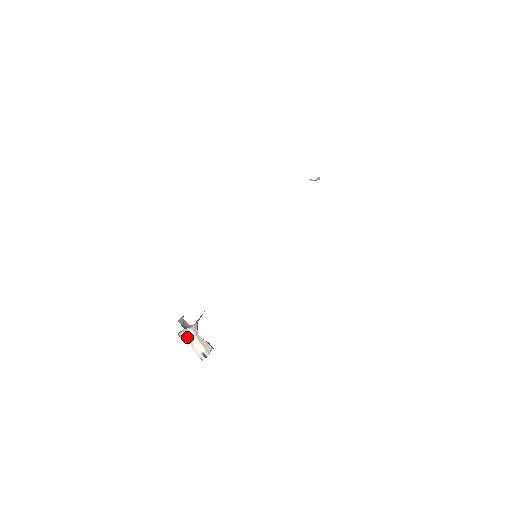
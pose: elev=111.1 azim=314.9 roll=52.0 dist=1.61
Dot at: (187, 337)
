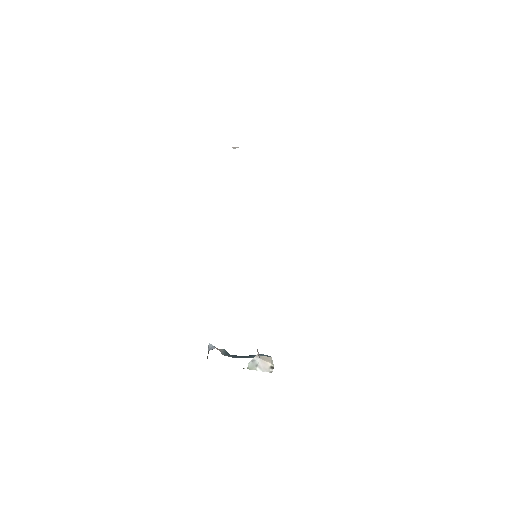
Dot at: (254, 365)
